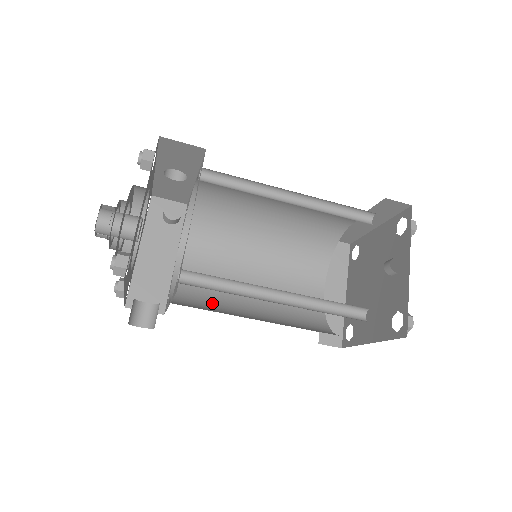
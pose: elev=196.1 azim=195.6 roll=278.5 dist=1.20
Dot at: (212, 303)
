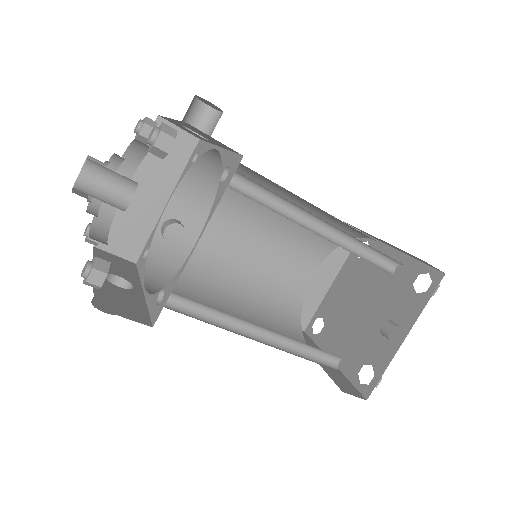
Dot at: (191, 275)
